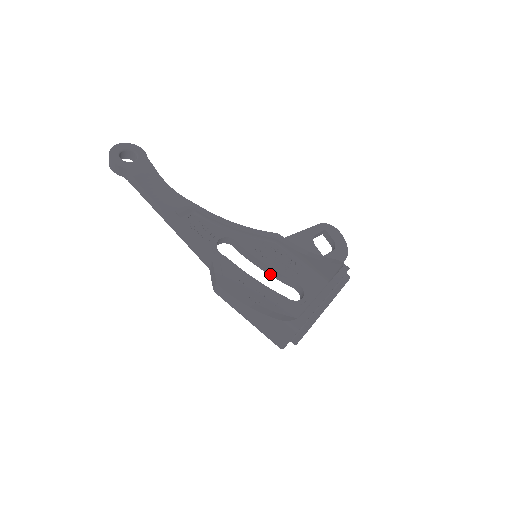
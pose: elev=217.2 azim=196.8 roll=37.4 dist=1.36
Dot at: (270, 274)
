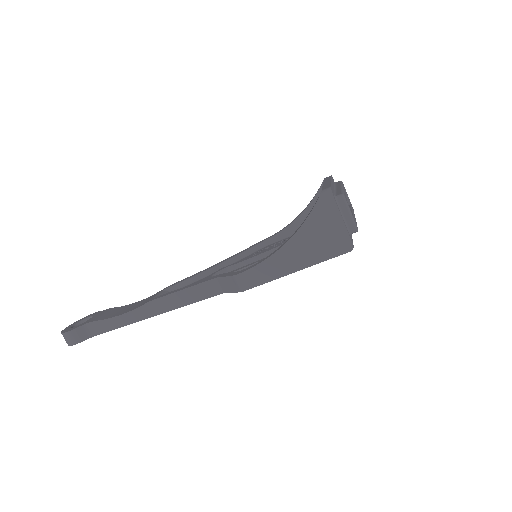
Dot at: occluded
